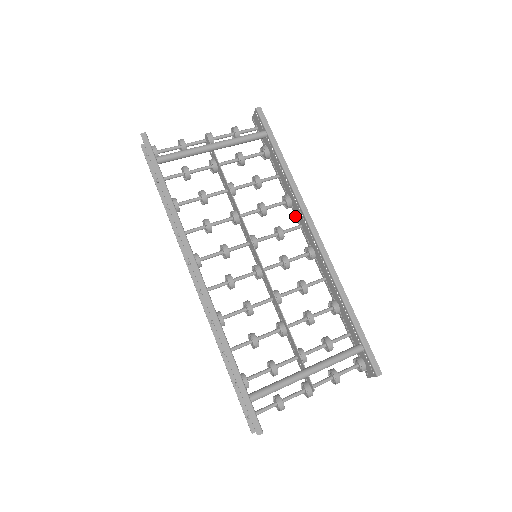
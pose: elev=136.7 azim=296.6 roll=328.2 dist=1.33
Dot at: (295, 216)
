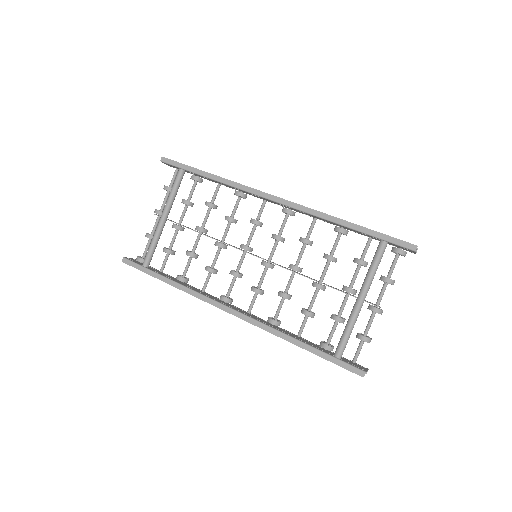
Dot at: occluded
